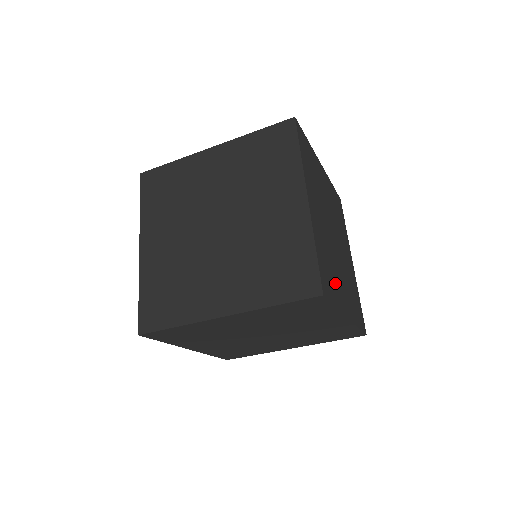
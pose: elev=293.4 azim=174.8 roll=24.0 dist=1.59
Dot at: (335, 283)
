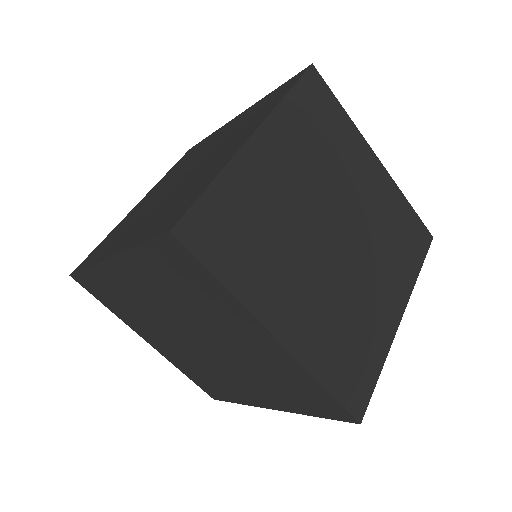
Dot at: (260, 267)
